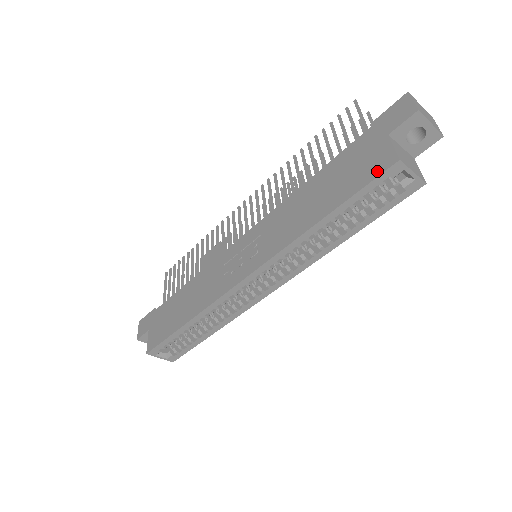
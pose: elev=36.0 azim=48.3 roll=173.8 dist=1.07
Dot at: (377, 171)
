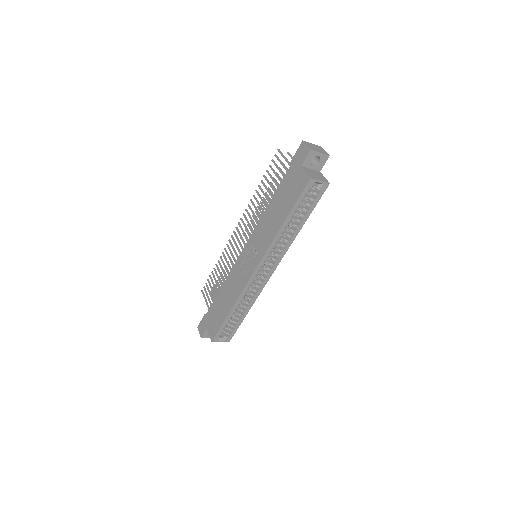
Dot at: (302, 187)
